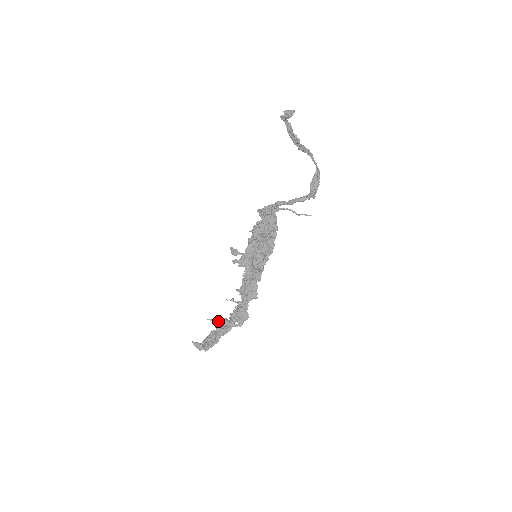
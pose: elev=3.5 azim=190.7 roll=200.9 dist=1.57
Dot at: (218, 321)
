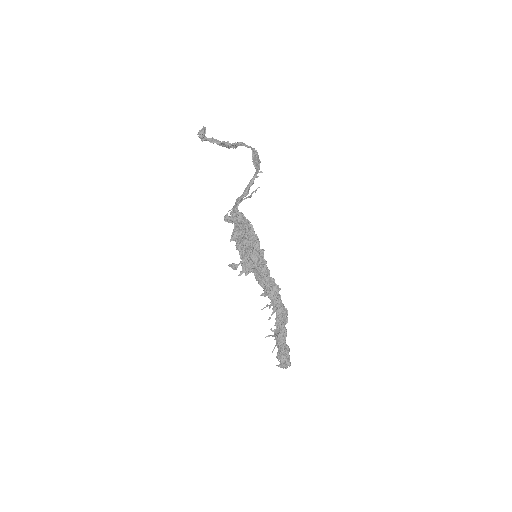
Dot at: occluded
